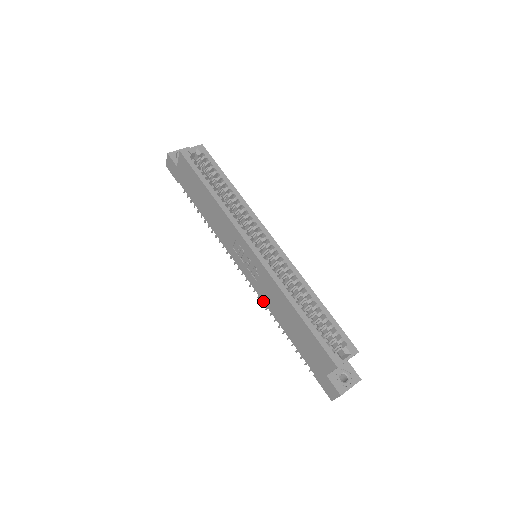
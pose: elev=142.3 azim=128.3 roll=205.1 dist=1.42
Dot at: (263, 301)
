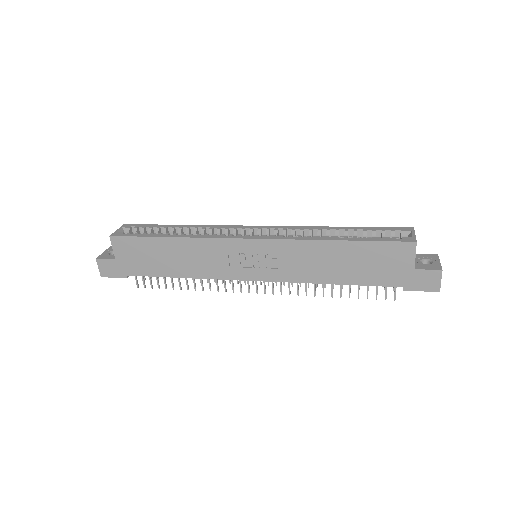
Dot at: (299, 282)
